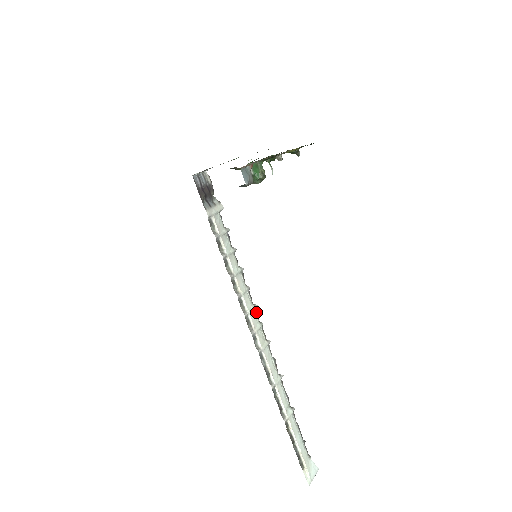
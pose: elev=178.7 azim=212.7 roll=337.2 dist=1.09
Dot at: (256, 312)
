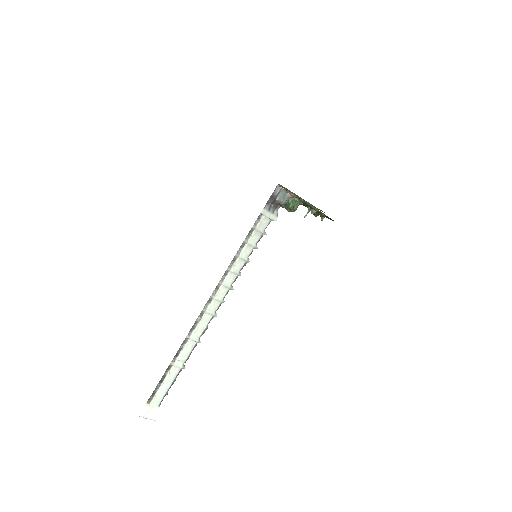
Dot at: (228, 291)
